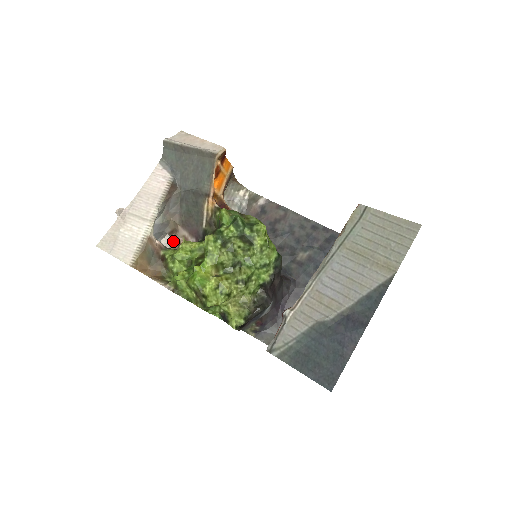
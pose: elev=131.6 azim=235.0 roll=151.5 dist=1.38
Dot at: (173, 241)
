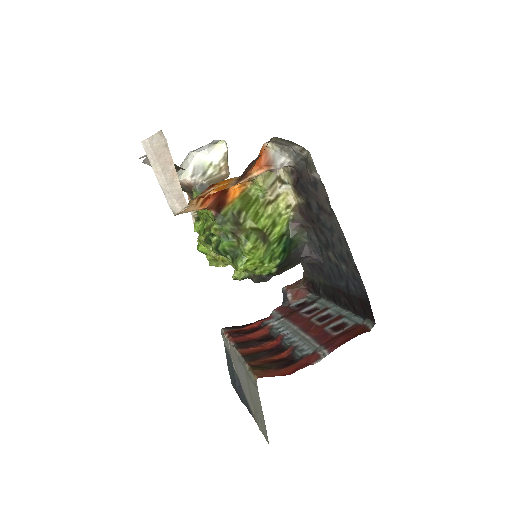
Dot at: occluded
